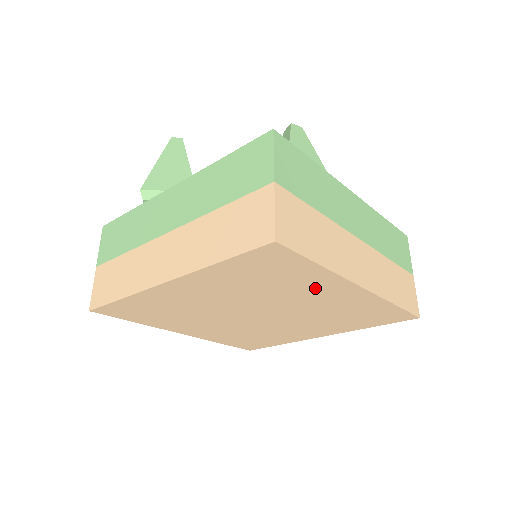
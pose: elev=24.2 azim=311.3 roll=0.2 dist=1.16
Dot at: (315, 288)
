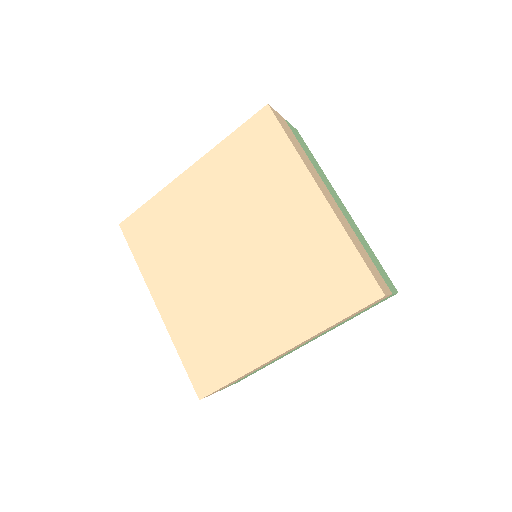
Dot at: (285, 190)
